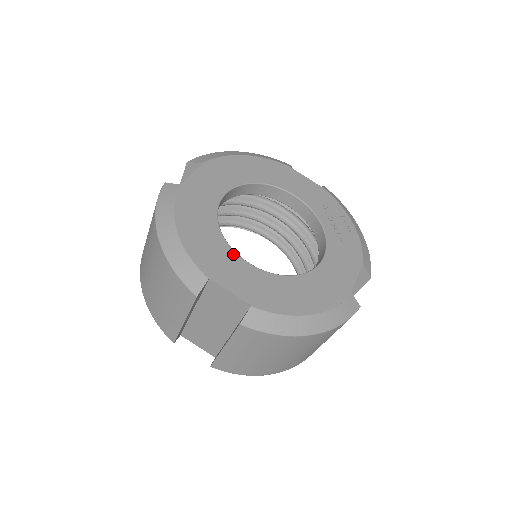
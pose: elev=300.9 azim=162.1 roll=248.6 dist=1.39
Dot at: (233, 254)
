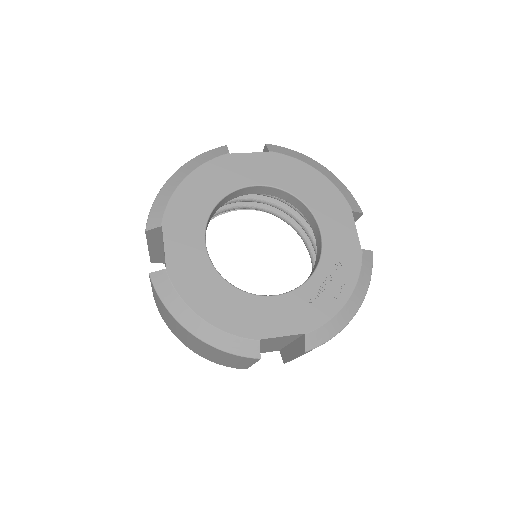
Dot at: (202, 227)
